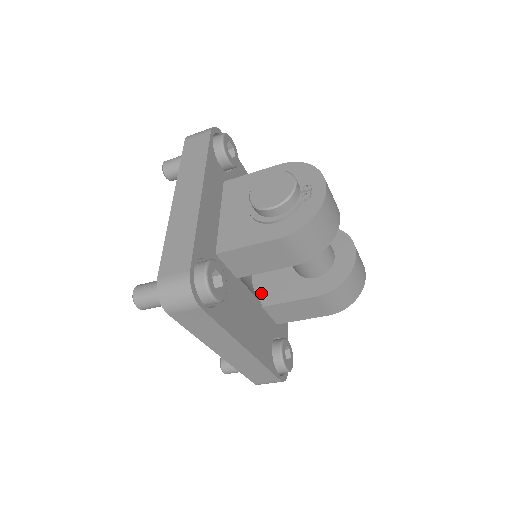
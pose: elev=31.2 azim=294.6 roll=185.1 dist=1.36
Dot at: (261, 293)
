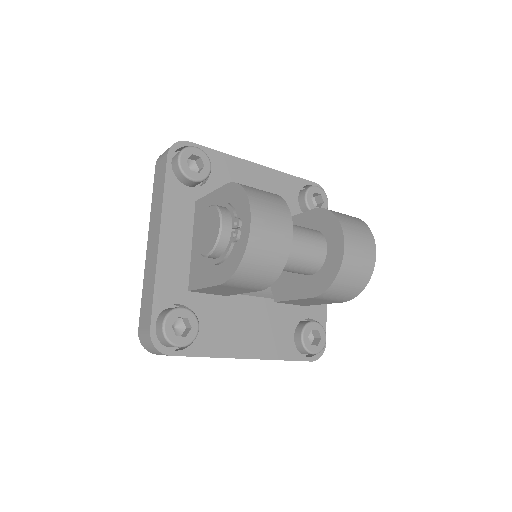
Dot at: (274, 286)
